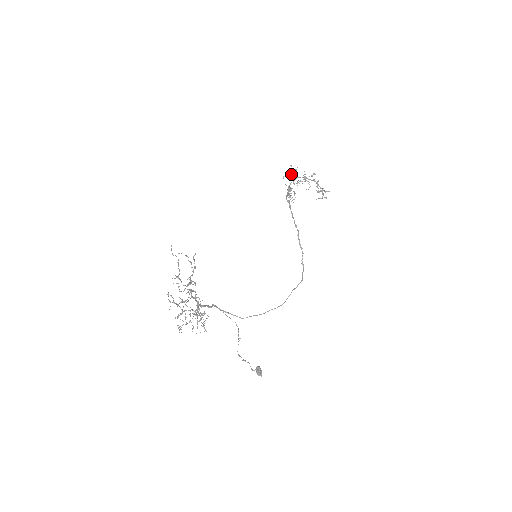
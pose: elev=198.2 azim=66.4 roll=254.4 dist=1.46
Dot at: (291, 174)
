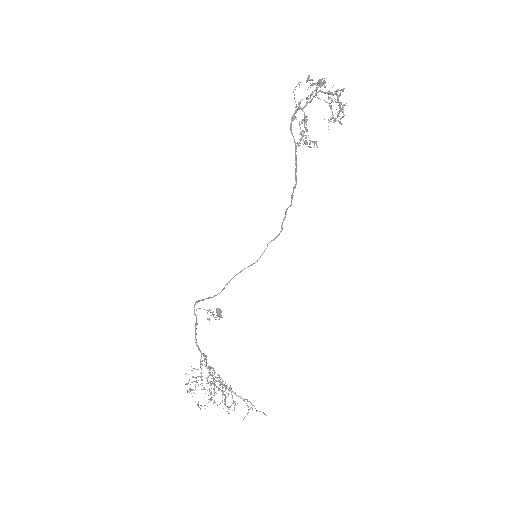
Dot at: (308, 80)
